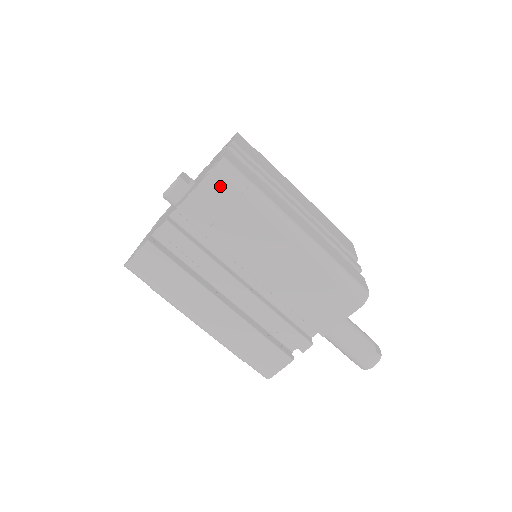
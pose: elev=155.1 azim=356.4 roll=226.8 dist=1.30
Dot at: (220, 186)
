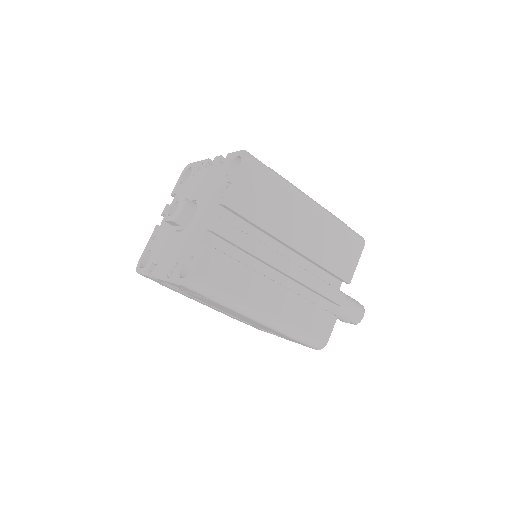
Dot at: (254, 172)
